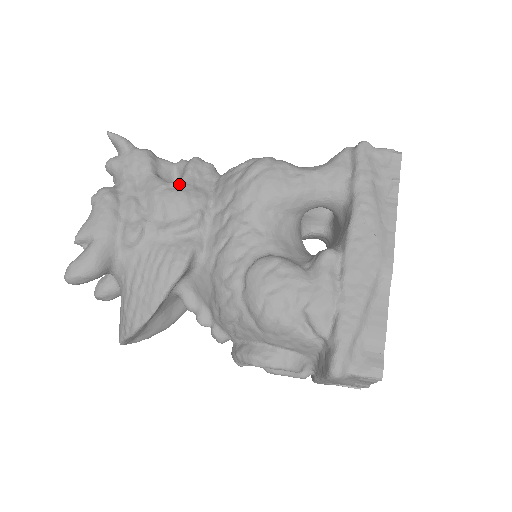
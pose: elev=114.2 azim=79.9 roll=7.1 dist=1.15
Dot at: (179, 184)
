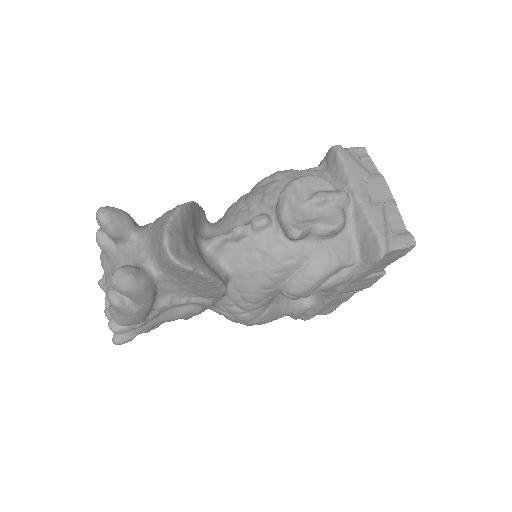
Dot at: occluded
